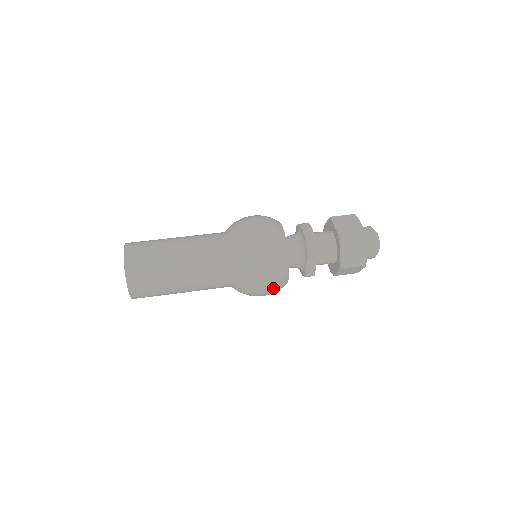
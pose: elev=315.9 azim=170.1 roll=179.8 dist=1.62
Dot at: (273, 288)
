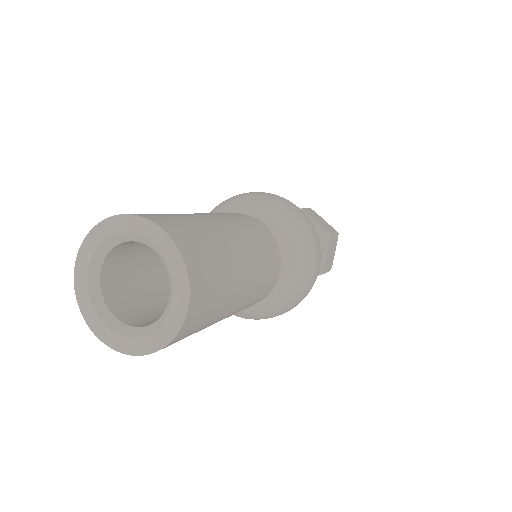
Dot at: occluded
